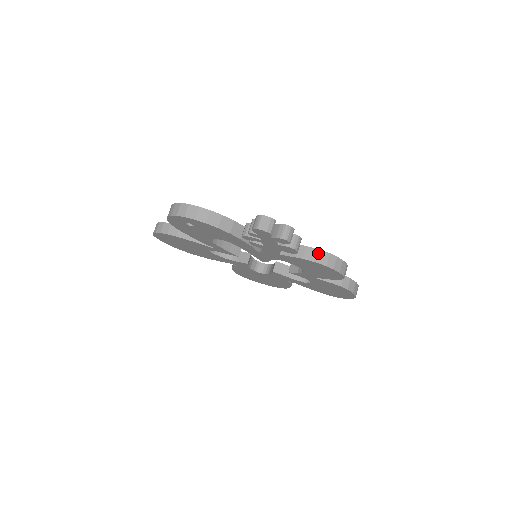
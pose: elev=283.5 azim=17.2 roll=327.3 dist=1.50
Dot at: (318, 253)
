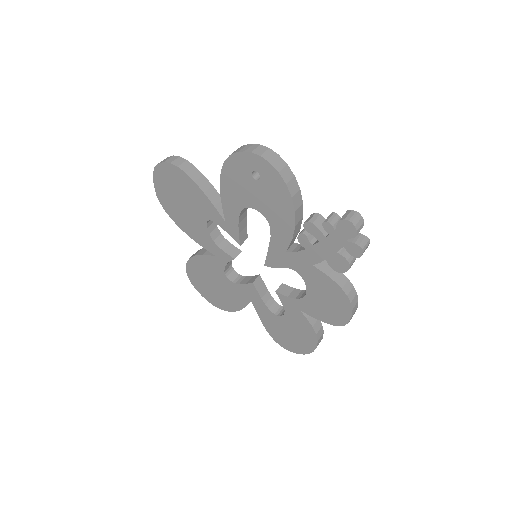
Dot at: (350, 286)
